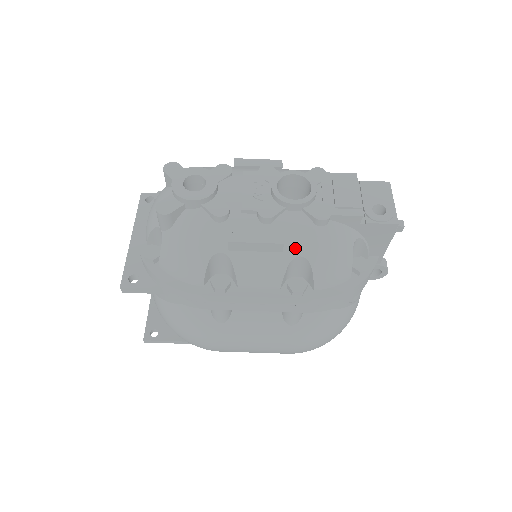
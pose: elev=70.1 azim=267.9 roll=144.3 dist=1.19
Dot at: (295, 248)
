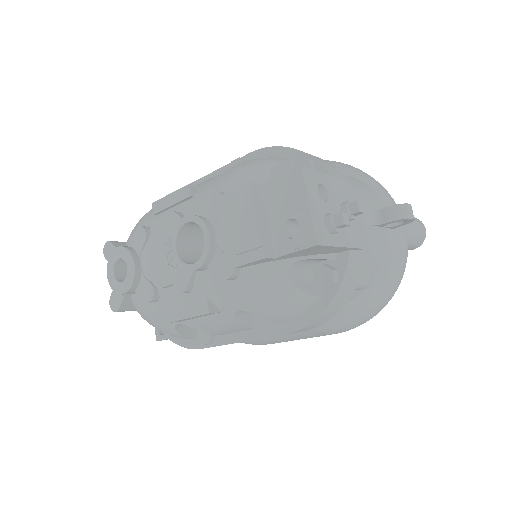
Dot at: (228, 306)
